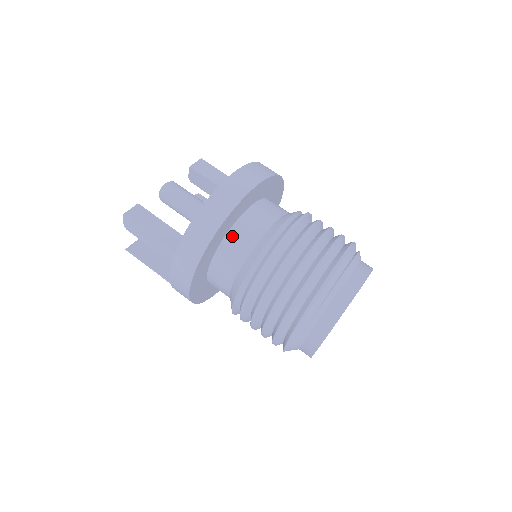
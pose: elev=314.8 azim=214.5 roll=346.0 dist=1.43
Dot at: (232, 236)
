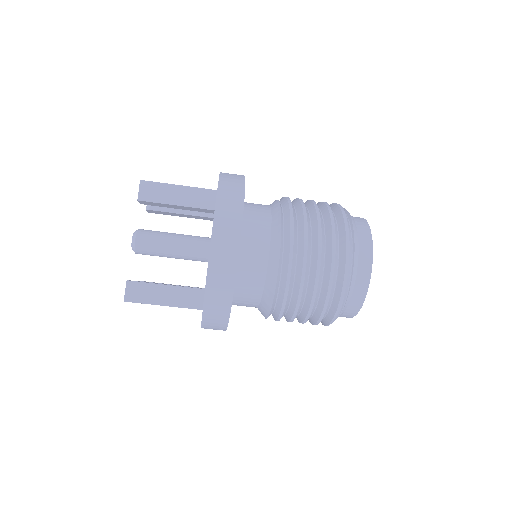
Dot at: (239, 284)
